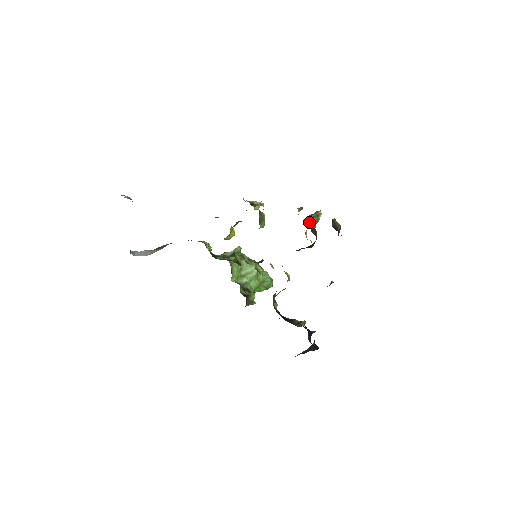
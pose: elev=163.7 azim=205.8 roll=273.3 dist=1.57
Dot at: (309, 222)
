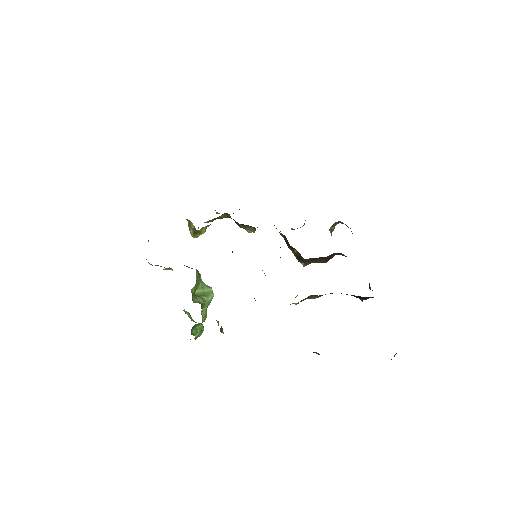
Dot at: (330, 232)
